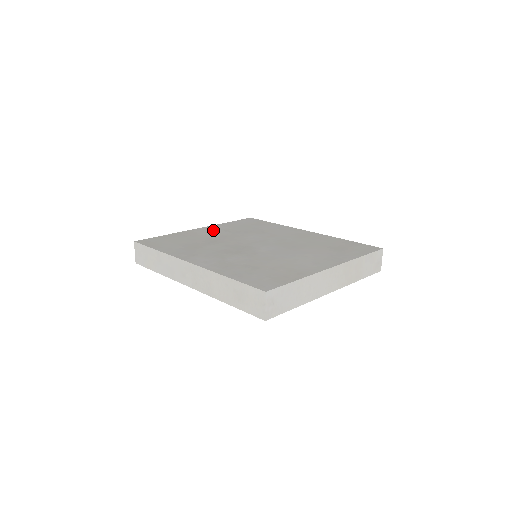
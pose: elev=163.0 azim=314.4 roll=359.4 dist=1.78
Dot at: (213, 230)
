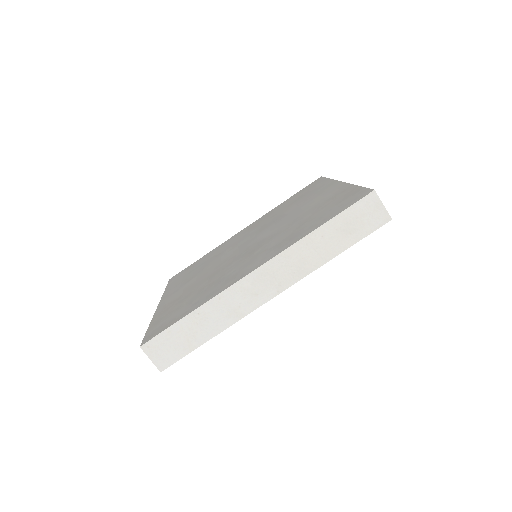
Dot at: (176, 291)
